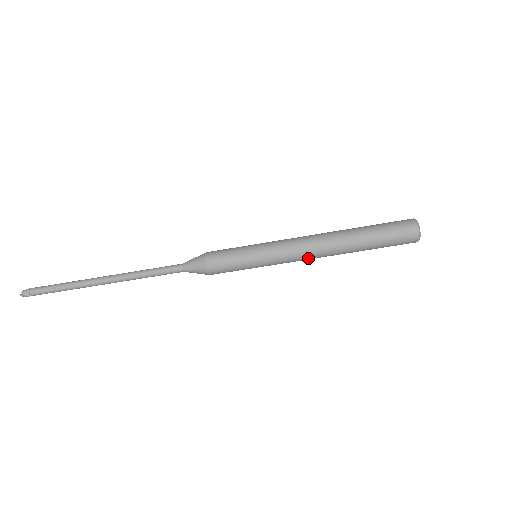
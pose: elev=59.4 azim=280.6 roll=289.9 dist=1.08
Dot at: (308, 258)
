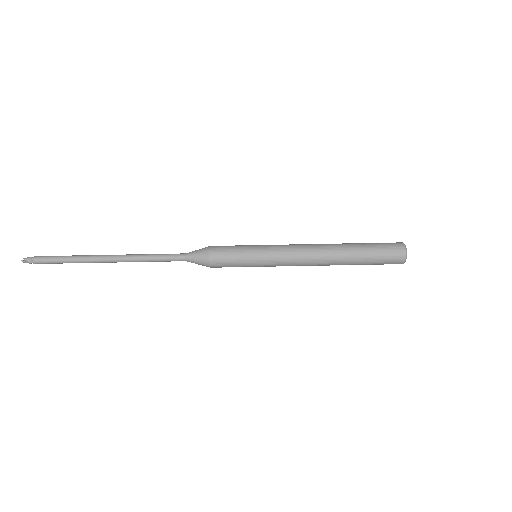
Dot at: (304, 262)
